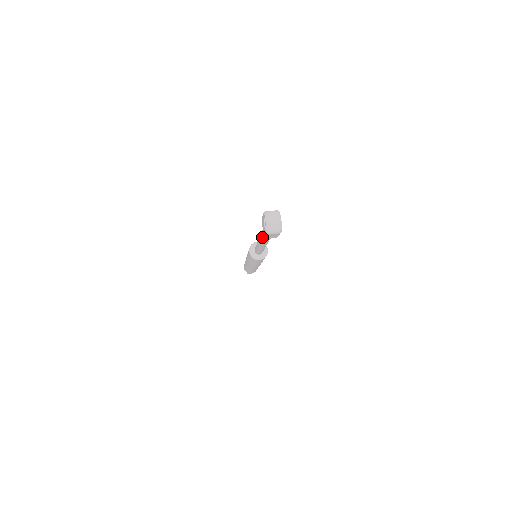
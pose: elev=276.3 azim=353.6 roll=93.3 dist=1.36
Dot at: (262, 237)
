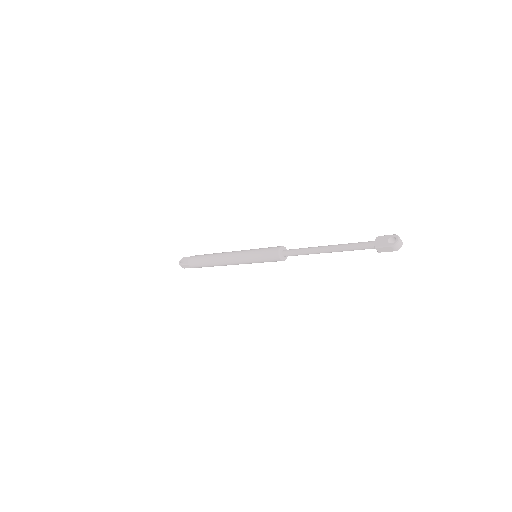
Dot at: (352, 246)
